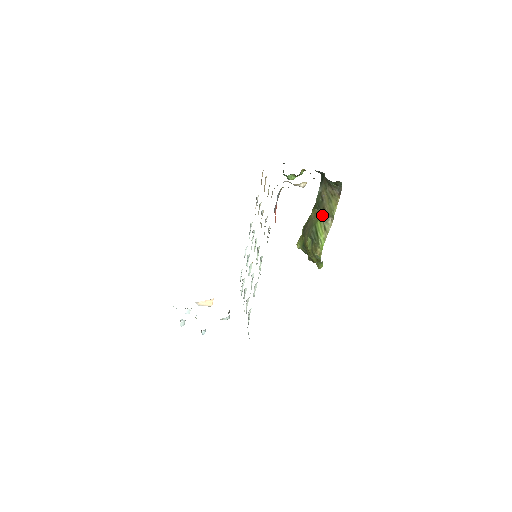
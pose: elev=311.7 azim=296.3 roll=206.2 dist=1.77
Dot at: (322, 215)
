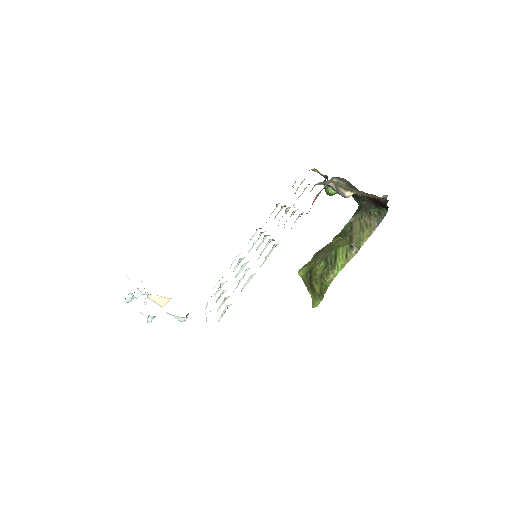
Dot at: (347, 242)
